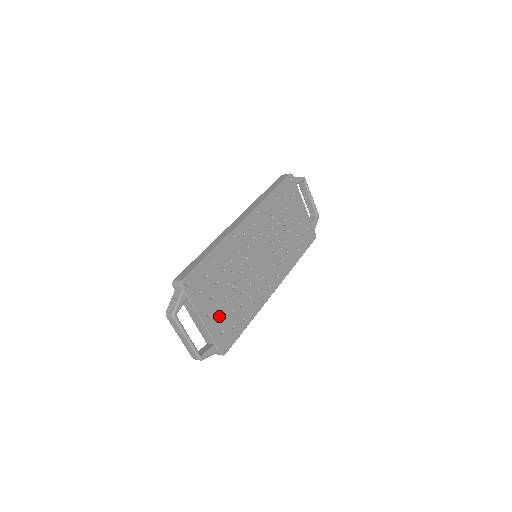
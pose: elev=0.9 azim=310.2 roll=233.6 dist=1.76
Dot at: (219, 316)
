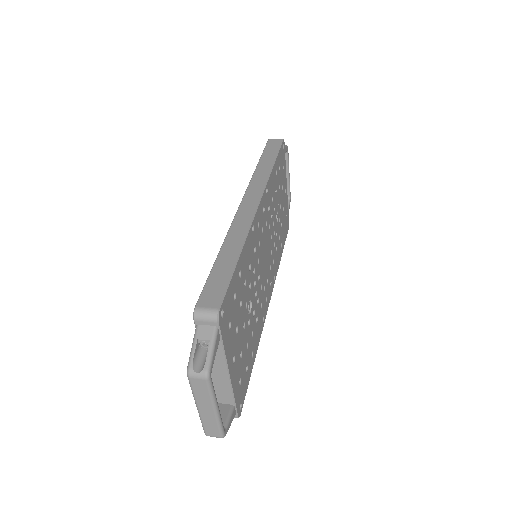
Dot at: (239, 358)
